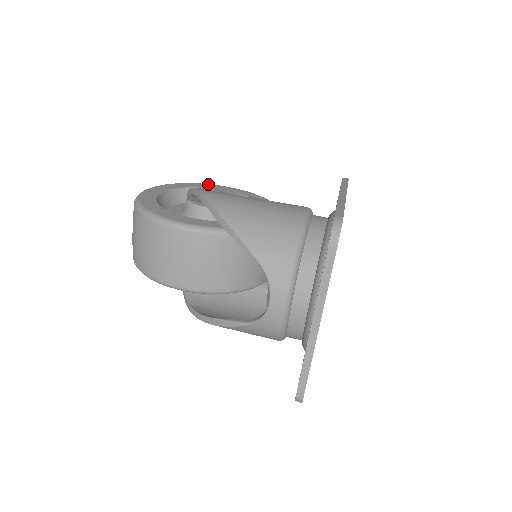
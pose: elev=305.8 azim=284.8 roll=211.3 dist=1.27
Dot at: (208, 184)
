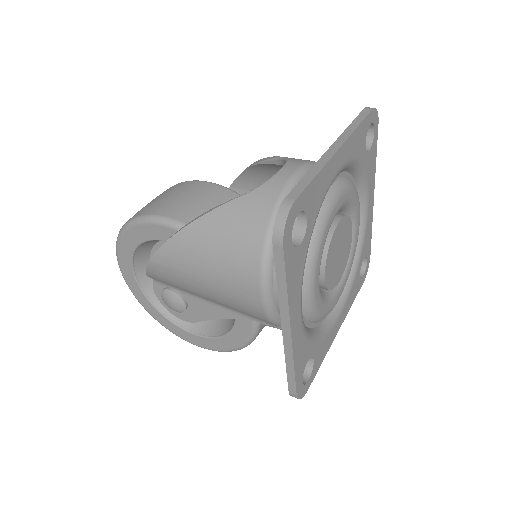
Dot at: occluded
